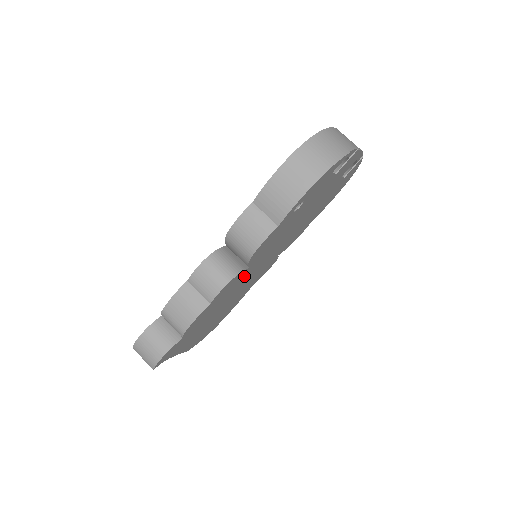
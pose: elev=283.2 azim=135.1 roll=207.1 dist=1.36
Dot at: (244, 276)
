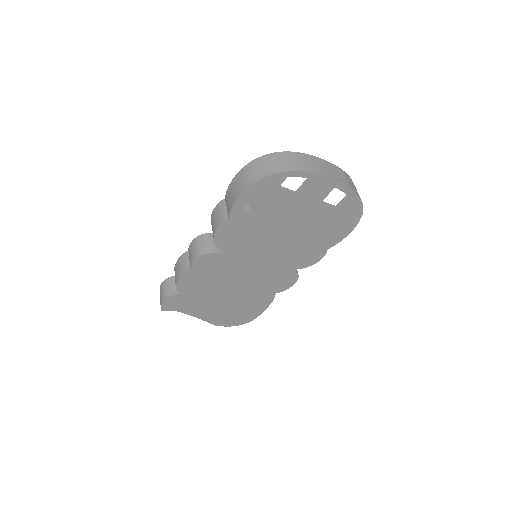
Dot at: (231, 264)
